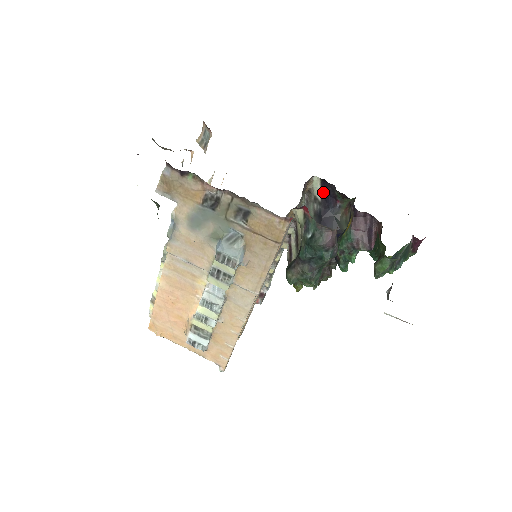
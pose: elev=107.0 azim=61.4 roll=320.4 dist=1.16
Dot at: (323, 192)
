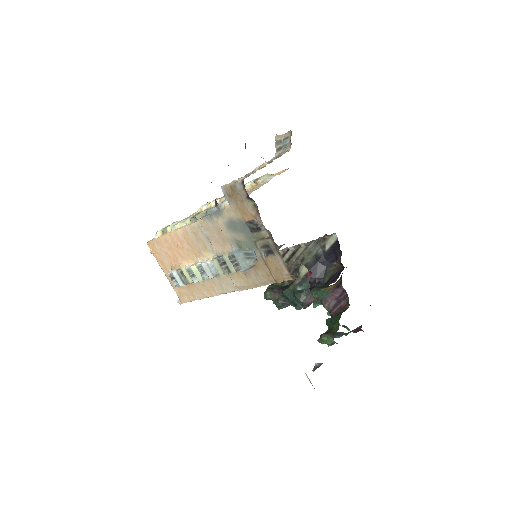
Dot at: (332, 247)
